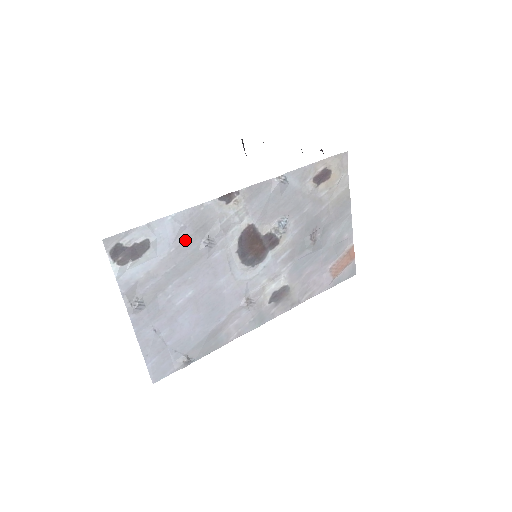
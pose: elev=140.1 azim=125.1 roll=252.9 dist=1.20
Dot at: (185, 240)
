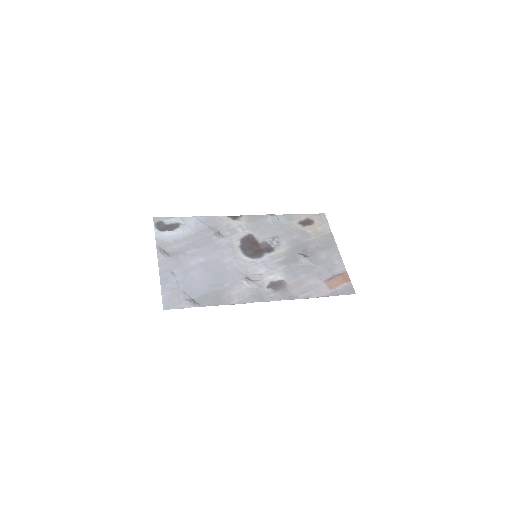
Dot at: (203, 230)
